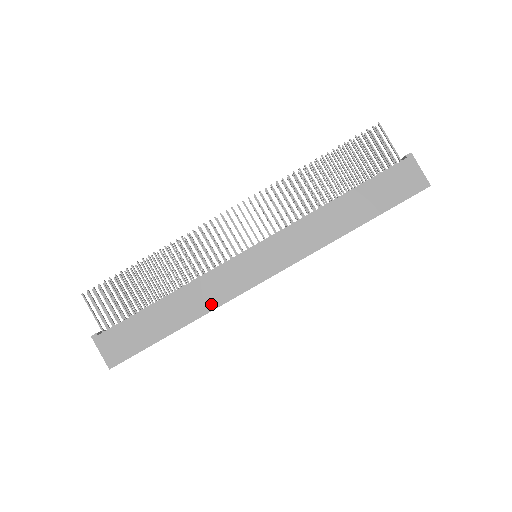
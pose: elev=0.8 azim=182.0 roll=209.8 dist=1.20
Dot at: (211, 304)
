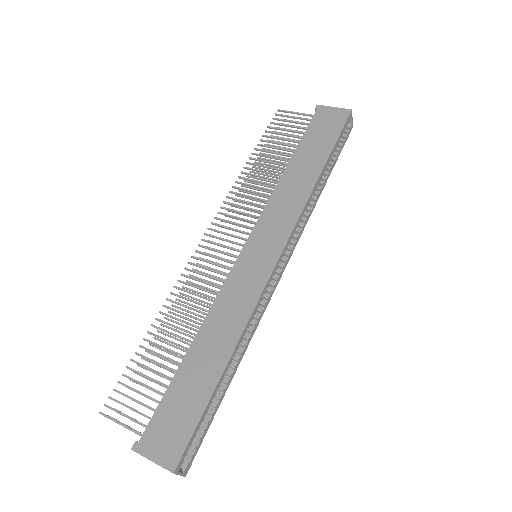
Dot at: (242, 318)
